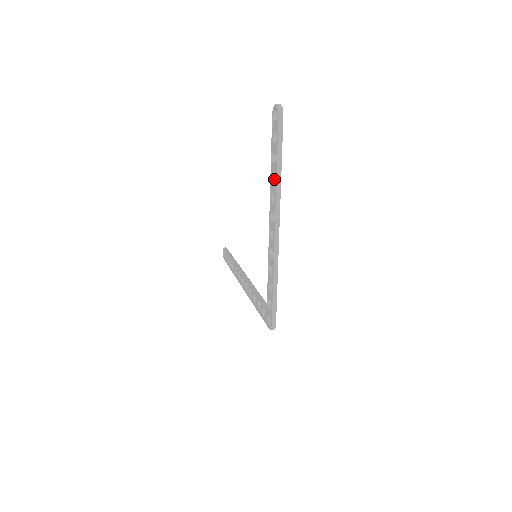
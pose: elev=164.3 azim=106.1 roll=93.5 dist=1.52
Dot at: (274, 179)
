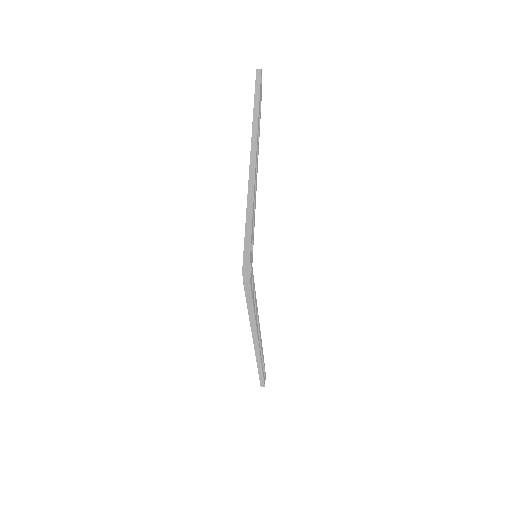
Dot at: occluded
